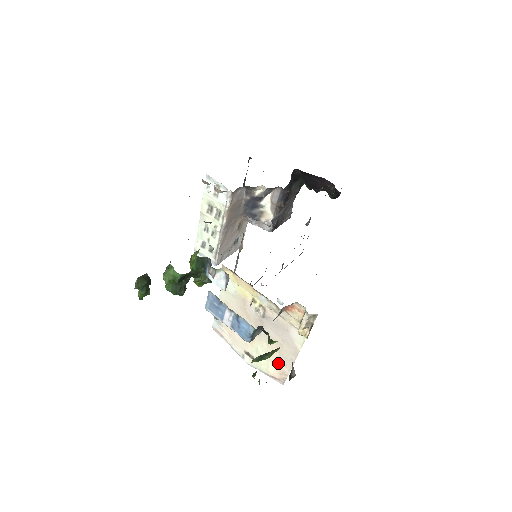
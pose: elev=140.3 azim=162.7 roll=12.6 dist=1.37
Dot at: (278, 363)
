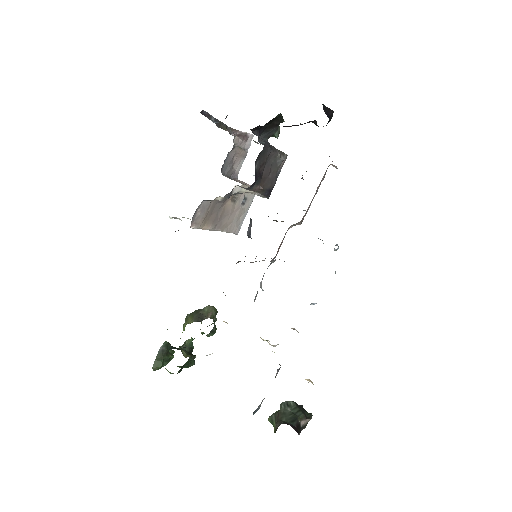
Dot at: occluded
